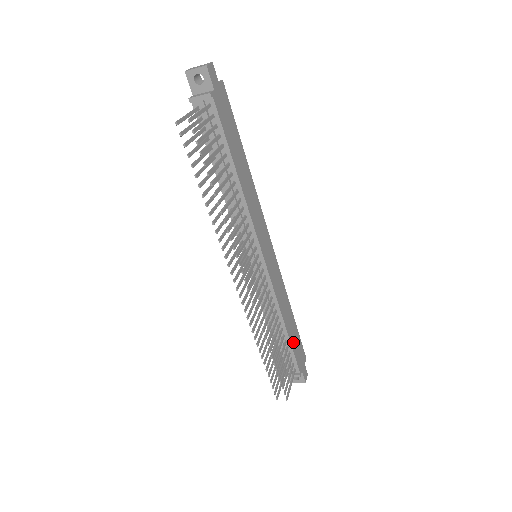
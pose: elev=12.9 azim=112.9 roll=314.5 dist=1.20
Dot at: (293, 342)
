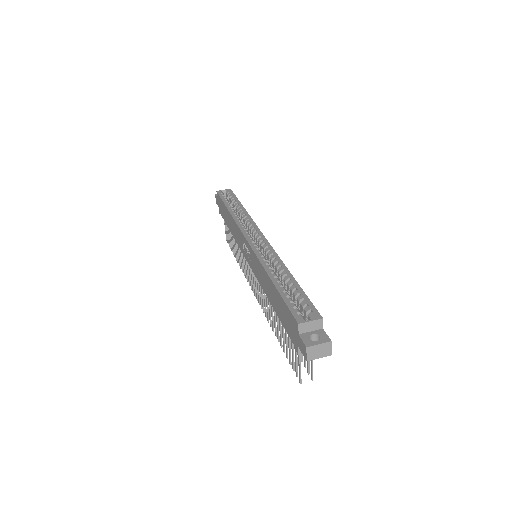
Dot at: occluded
